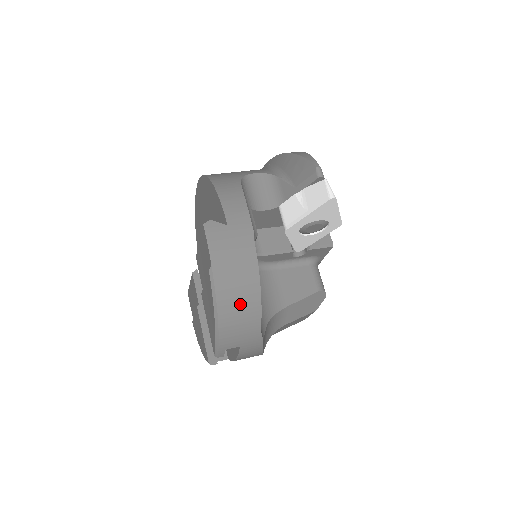
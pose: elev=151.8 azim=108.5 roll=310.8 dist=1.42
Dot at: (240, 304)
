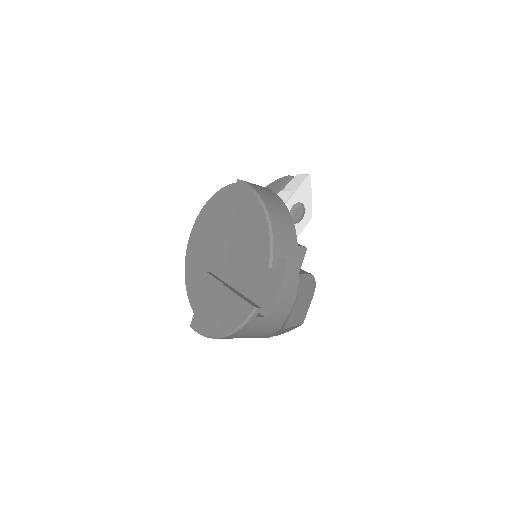
Dot at: (281, 216)
